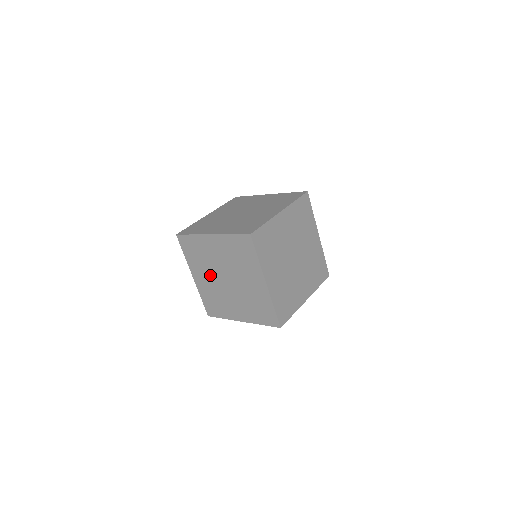
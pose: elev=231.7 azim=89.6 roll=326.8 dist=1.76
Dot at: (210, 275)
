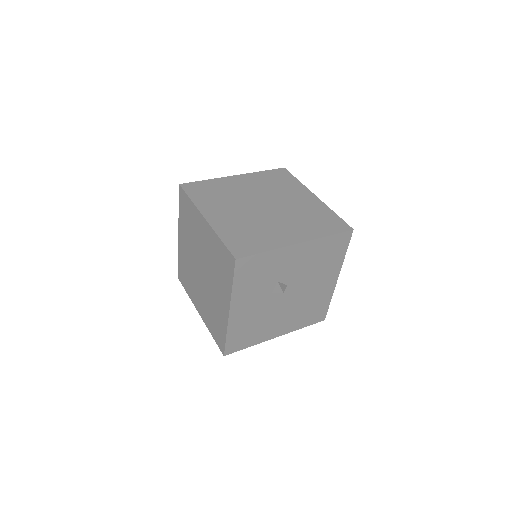
Dot at: (198, 286)
